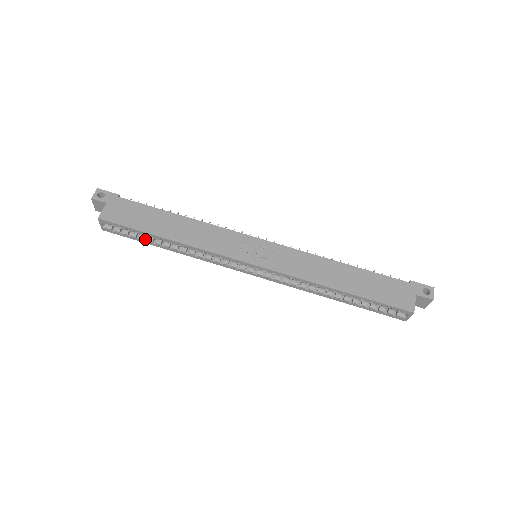
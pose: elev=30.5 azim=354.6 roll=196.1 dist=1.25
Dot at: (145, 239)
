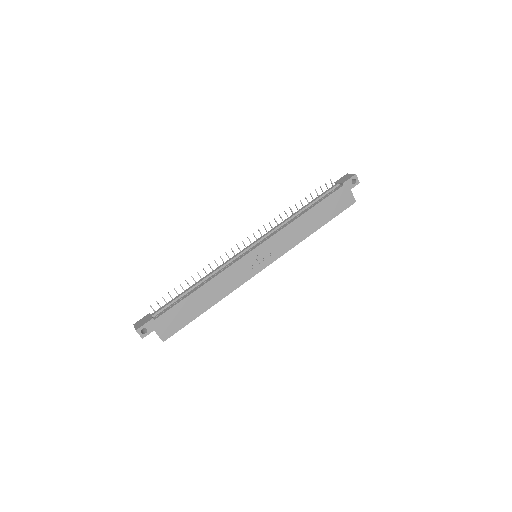
Dot at: occluded
